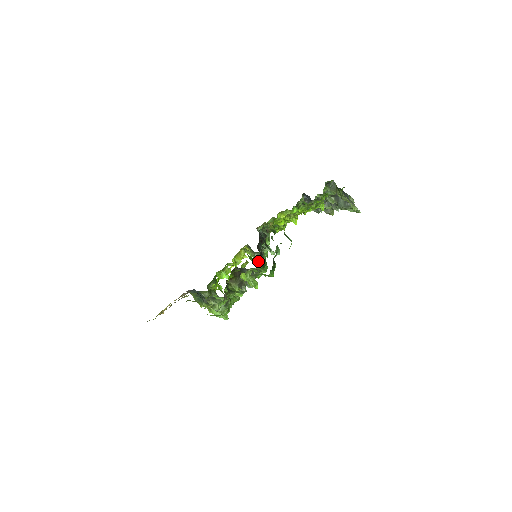
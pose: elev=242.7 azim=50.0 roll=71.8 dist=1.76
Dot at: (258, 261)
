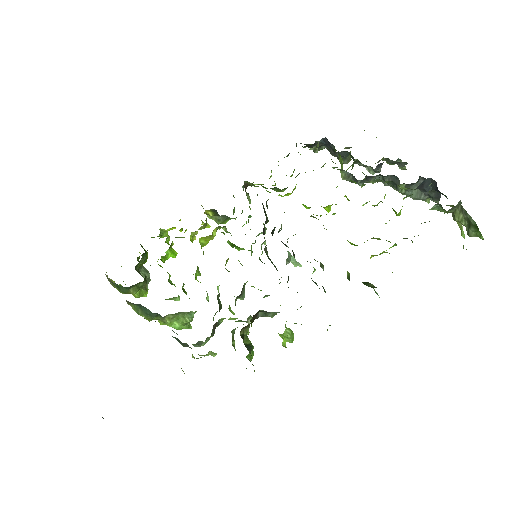
Dot at: occluded
